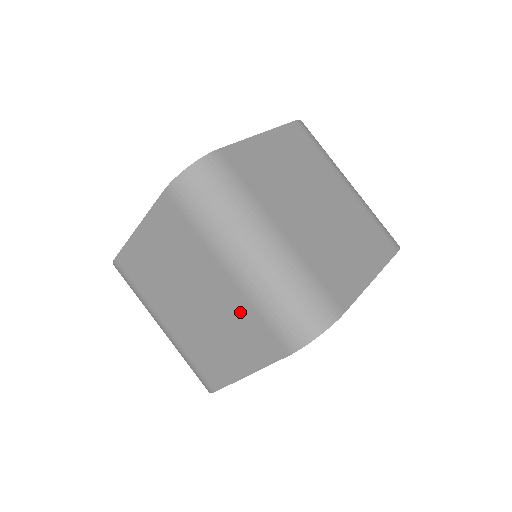
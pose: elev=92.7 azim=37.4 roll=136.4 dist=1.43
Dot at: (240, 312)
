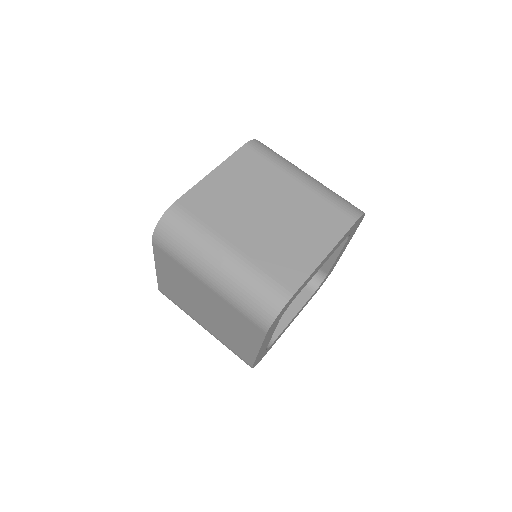
Dot at: (228, 310)
